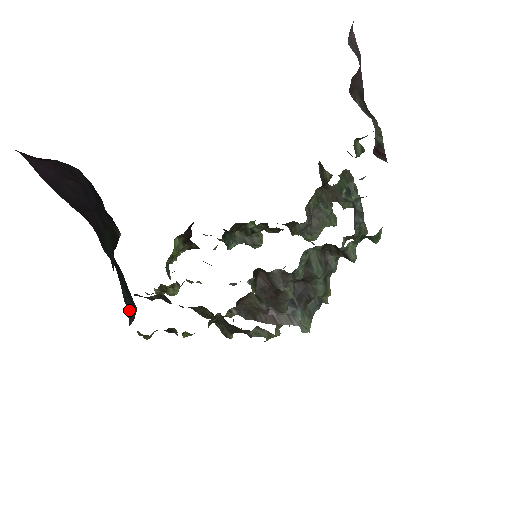
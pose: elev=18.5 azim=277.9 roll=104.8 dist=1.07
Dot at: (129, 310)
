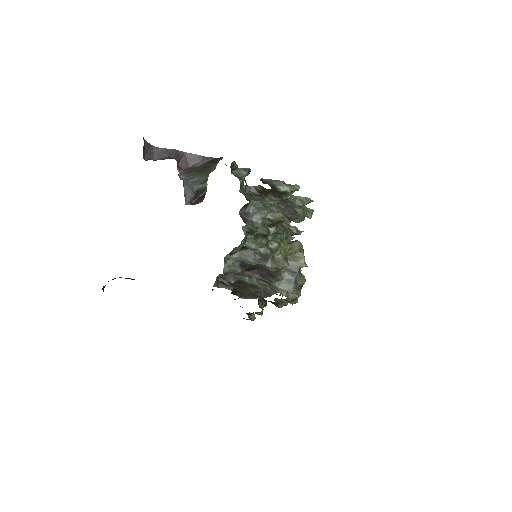
Dot at: occluded
